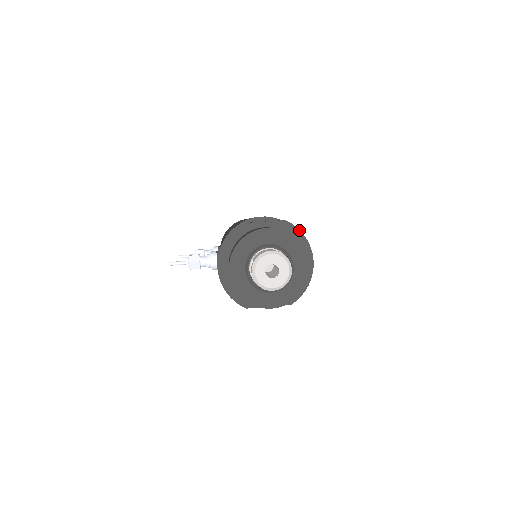
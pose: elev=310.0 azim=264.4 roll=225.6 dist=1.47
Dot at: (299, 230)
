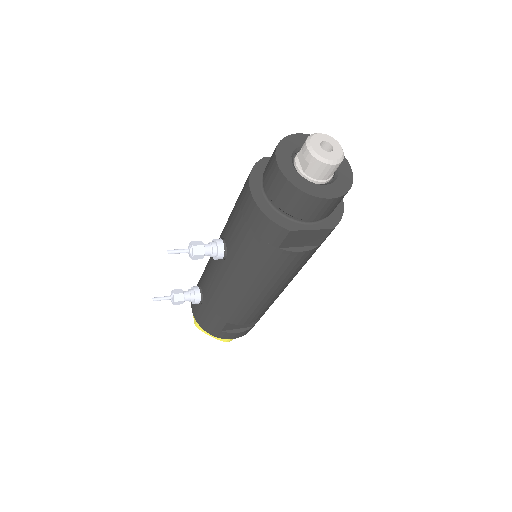
Dot at: occluded
